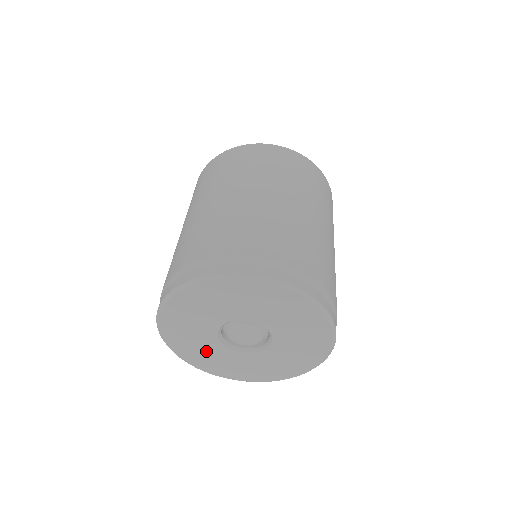
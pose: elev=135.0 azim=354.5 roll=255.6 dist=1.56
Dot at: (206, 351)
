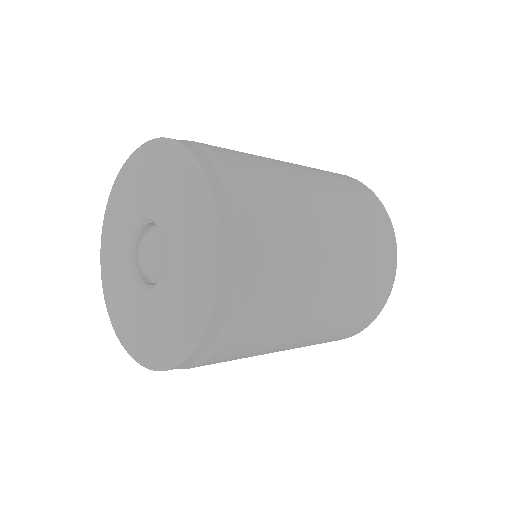
Dot at: (131, 310)
